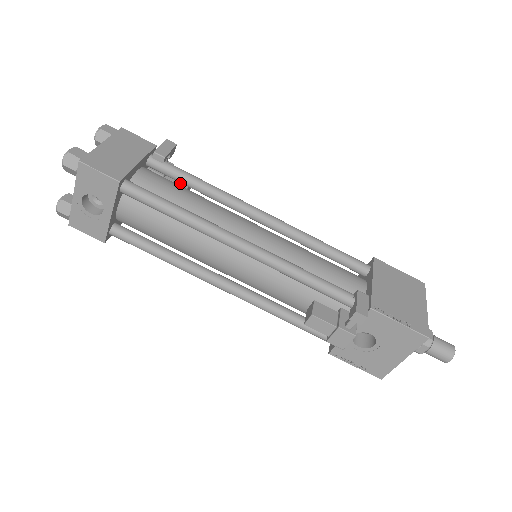
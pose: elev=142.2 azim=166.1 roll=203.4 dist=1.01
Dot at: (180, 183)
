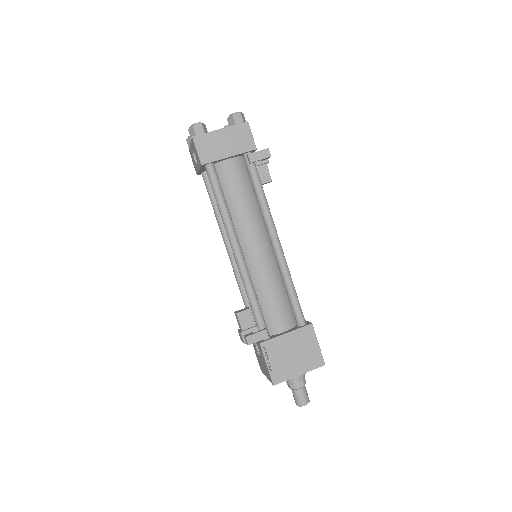
Dot at: occluded
